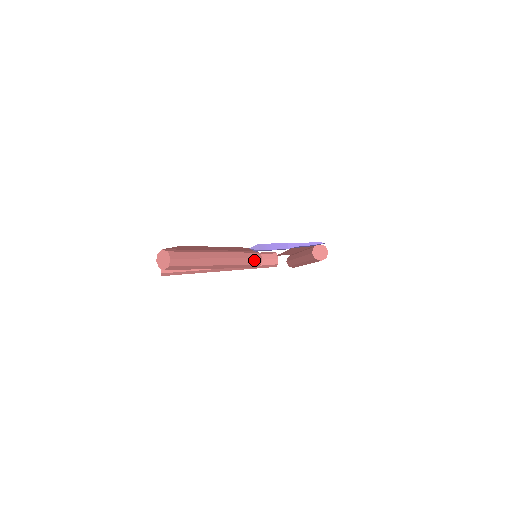
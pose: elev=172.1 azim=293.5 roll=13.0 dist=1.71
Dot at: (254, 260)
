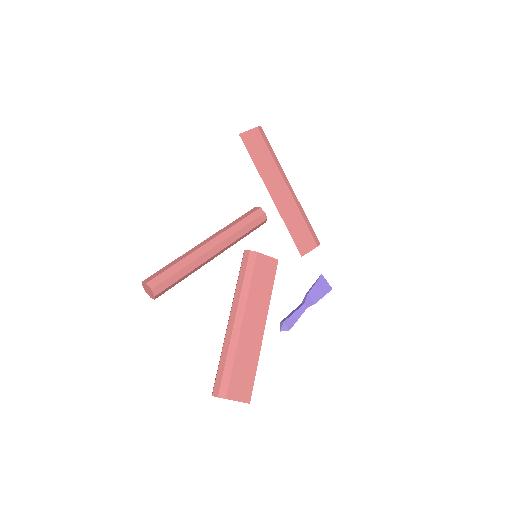
Dot at: occluded
